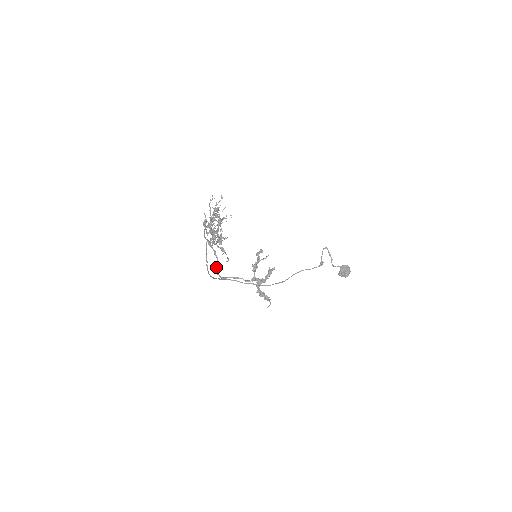
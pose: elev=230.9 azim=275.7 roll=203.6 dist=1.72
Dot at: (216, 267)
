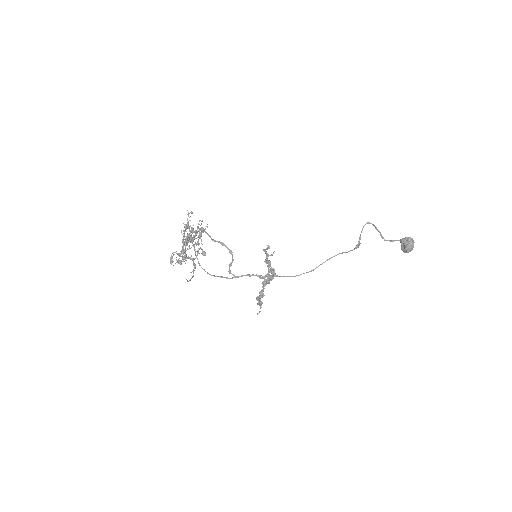
Dot at: occluded
